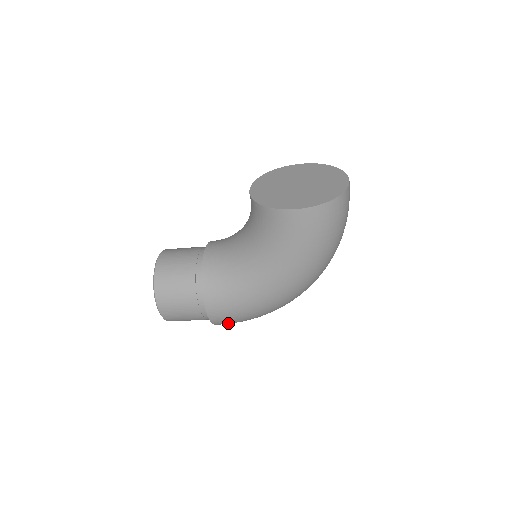
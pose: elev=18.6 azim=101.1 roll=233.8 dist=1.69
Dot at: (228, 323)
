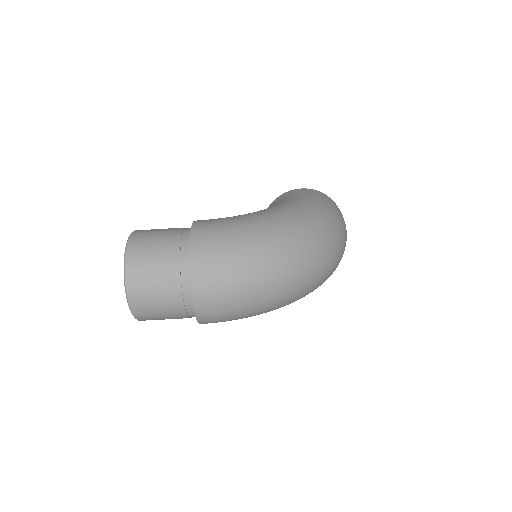
Dot at: (209, 246)
